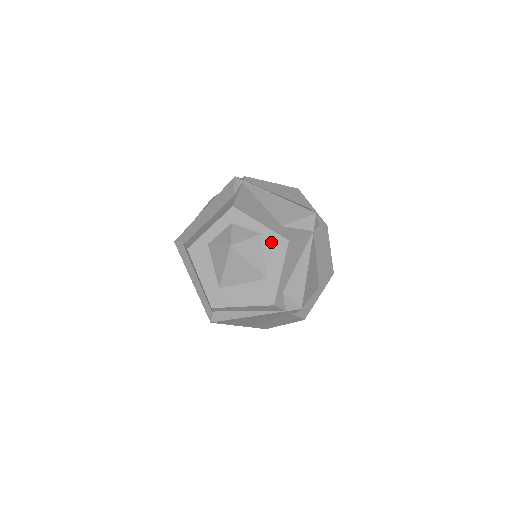
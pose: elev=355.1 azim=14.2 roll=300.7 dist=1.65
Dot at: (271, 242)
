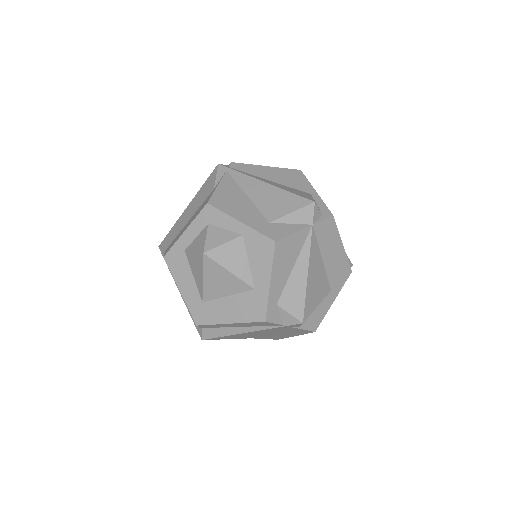
Dot at: (255, 244)
